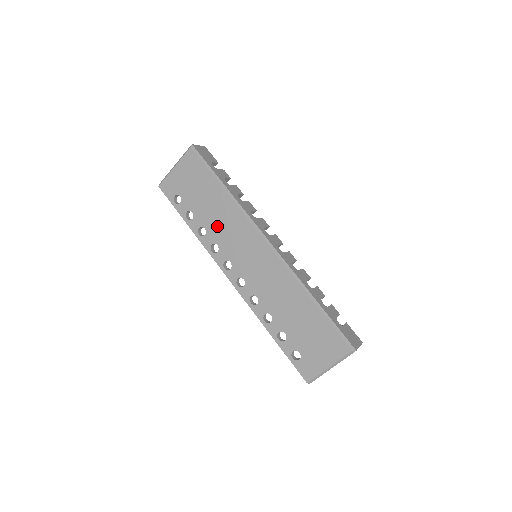
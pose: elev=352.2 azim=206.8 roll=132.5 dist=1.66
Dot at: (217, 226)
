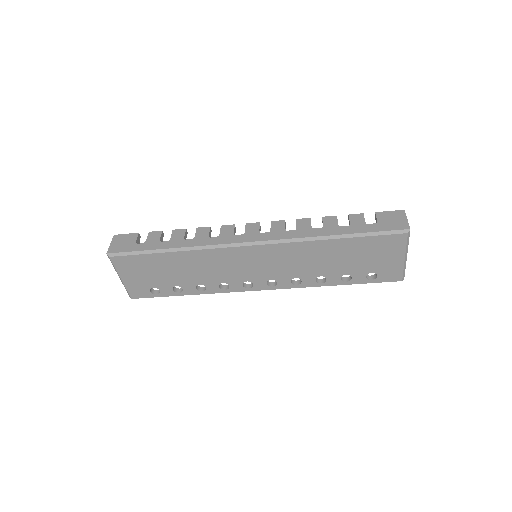
Dot at: (204, 275)
